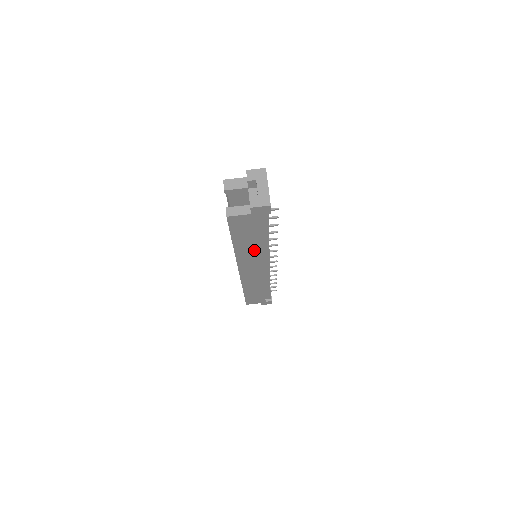
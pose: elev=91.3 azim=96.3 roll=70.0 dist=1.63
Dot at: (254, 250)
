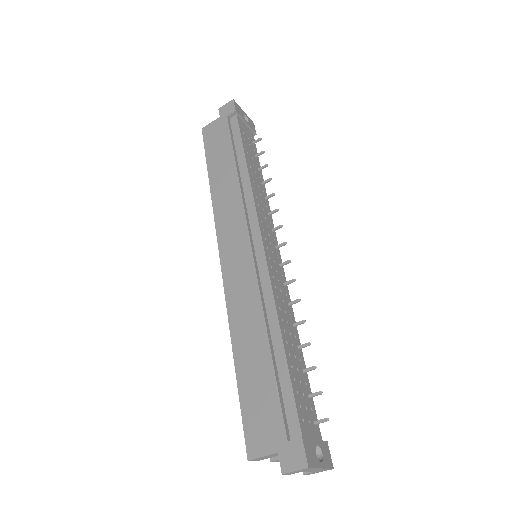
Dot at: occluded
